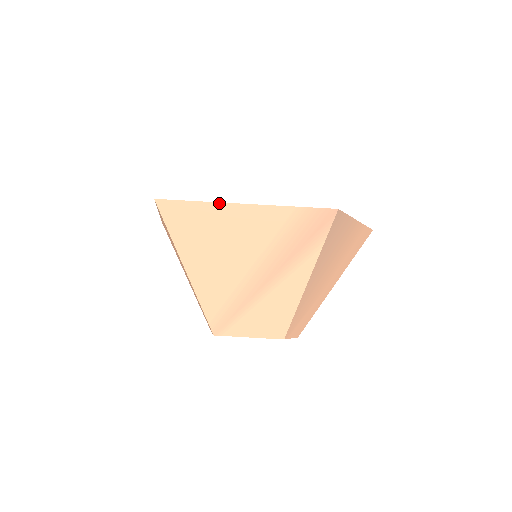
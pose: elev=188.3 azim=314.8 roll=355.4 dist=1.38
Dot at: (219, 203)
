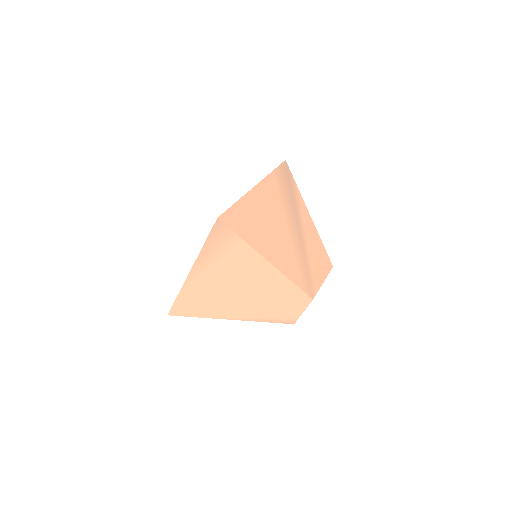
Dot at: (246, 194)
